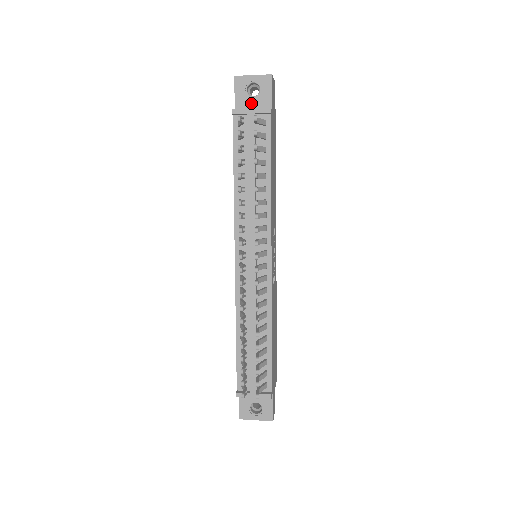
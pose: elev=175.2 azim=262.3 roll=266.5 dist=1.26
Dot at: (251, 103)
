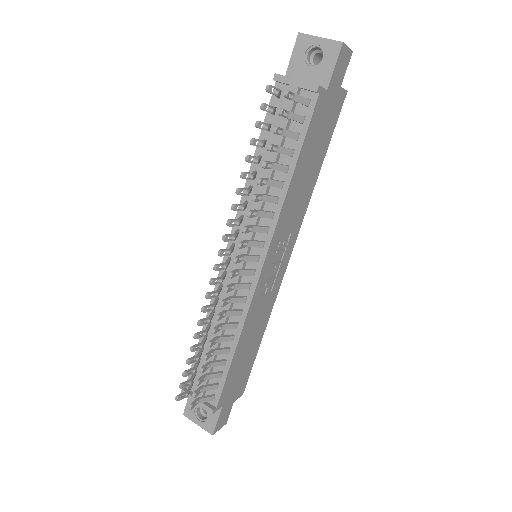
Dot at: (306, 73)
